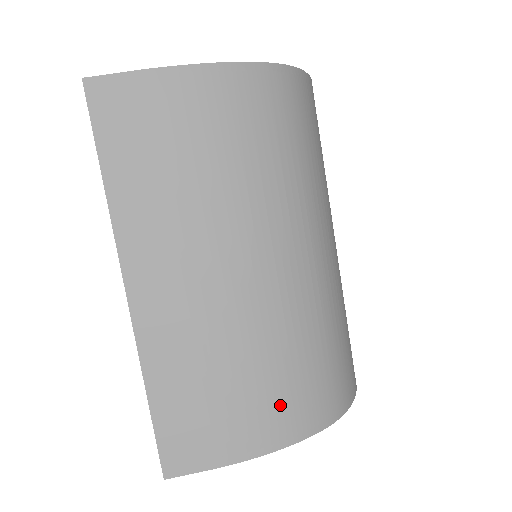
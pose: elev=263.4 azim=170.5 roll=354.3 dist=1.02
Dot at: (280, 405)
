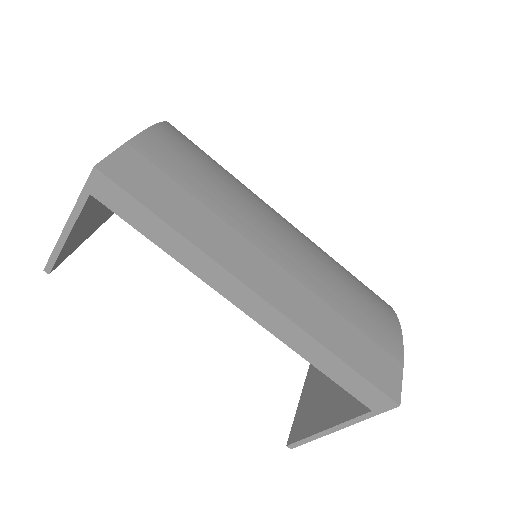
Dot at: (374, 304)
